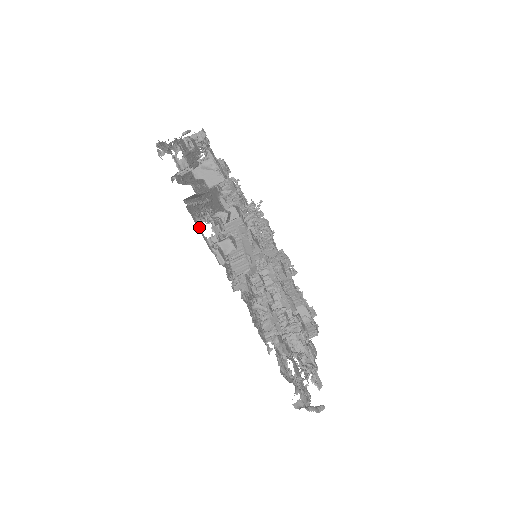
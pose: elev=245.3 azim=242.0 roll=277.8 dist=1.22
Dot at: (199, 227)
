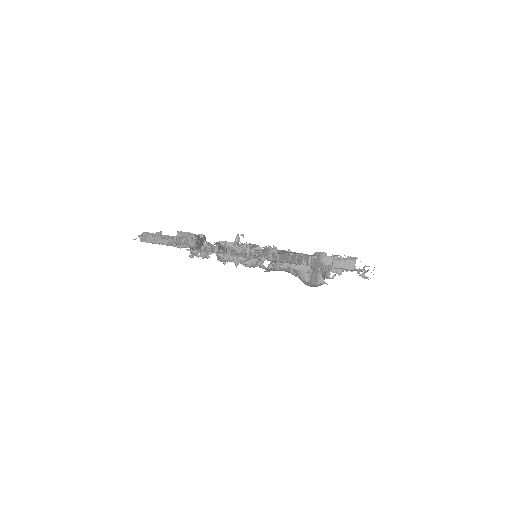
Dot at: occluded
